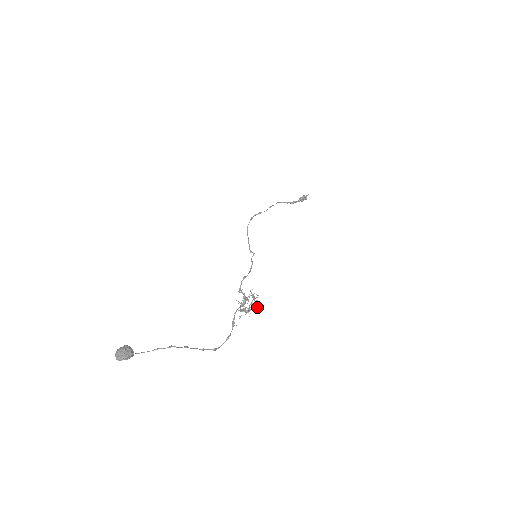
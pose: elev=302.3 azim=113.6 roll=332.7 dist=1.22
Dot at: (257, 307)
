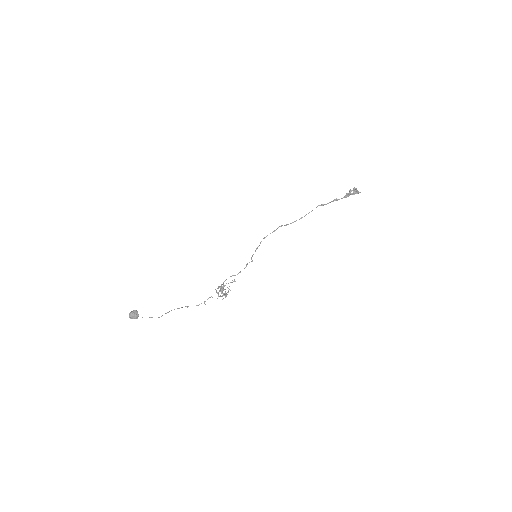
Dot at: (228, 292)
